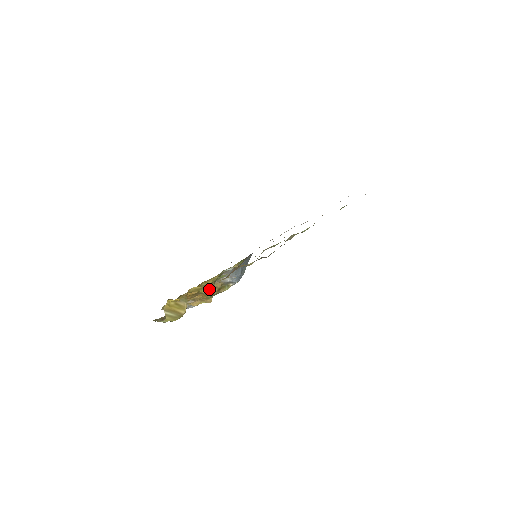
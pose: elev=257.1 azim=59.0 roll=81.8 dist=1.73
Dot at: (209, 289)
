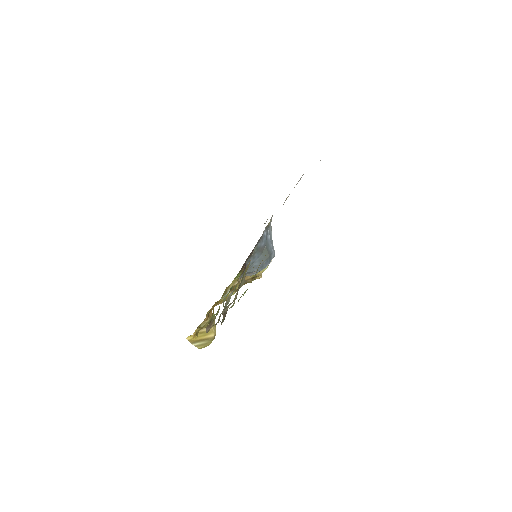
Dot at: (237, 289)
